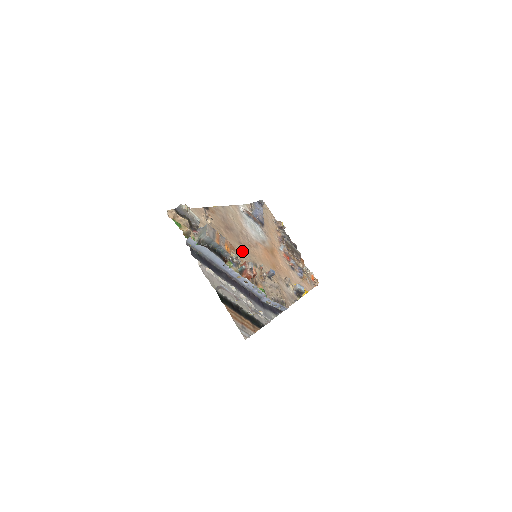
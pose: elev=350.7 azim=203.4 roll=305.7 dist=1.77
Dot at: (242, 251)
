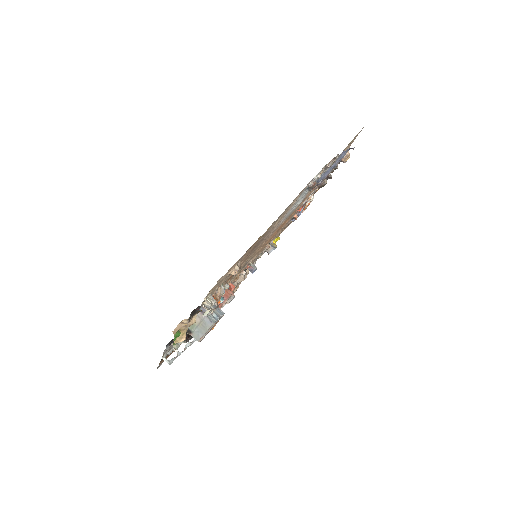
Dot at: occluded
